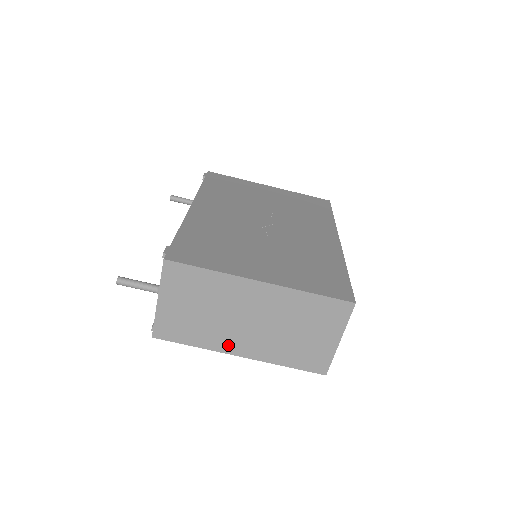
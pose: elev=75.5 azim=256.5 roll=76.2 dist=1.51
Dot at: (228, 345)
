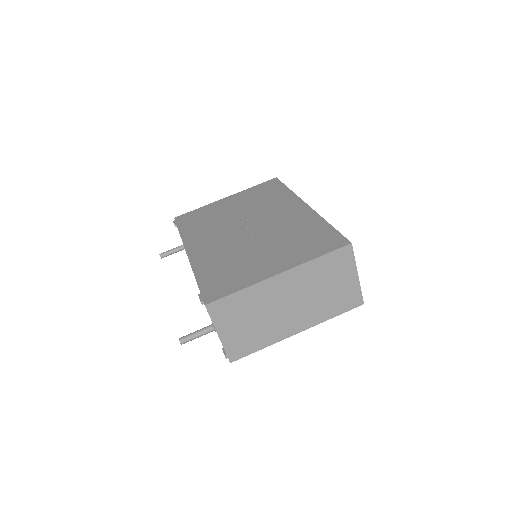
Dot at: (285, 331)
